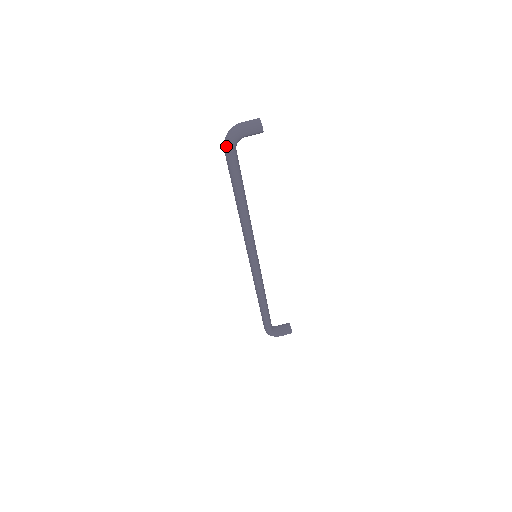
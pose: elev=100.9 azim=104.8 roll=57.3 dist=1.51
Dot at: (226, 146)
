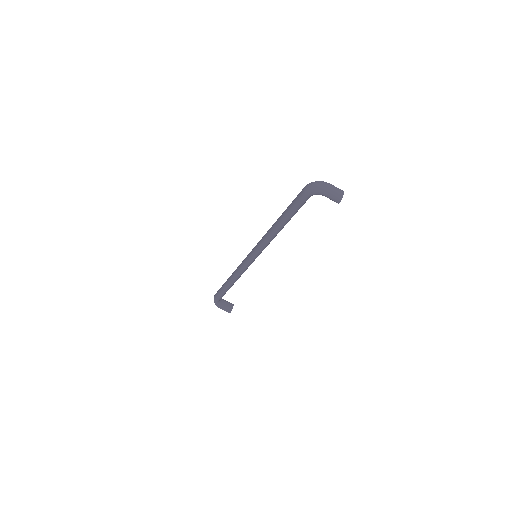
Dot at: (307, 190)
